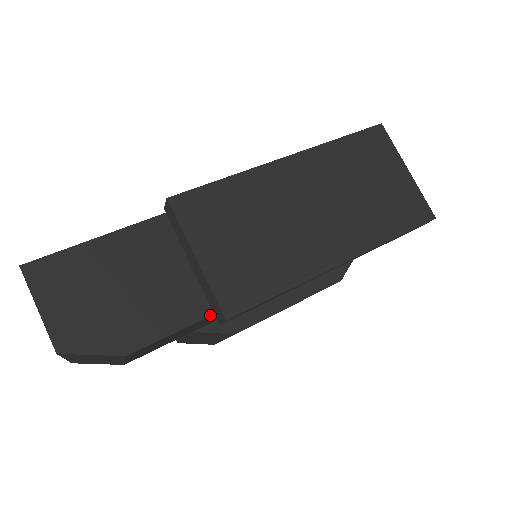
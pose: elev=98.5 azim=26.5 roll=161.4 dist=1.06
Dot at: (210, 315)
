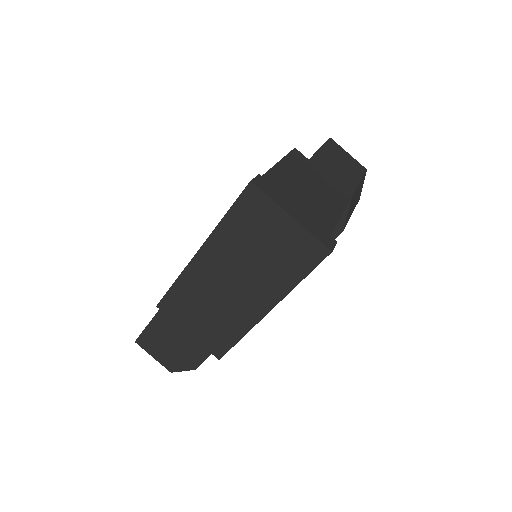
Dot at: occluded
